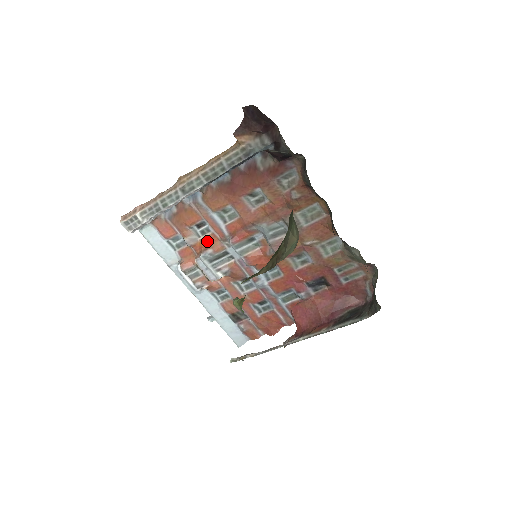
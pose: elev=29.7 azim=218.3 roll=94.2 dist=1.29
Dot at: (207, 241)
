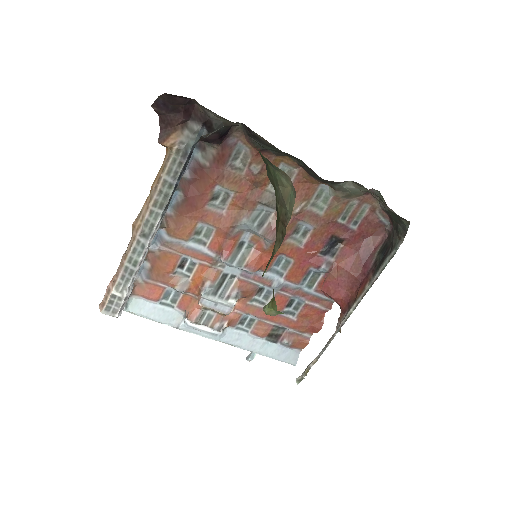
Dot at: (199, 276)
